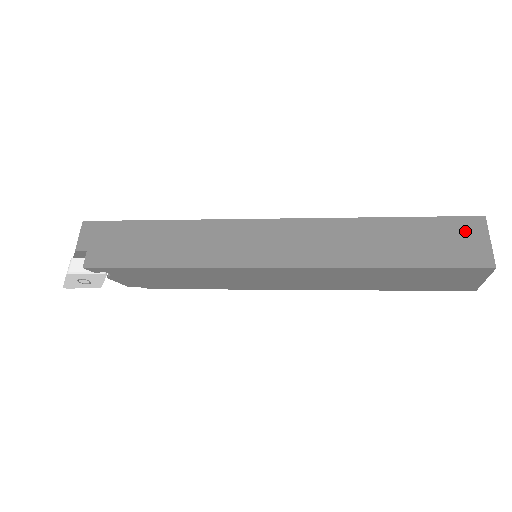
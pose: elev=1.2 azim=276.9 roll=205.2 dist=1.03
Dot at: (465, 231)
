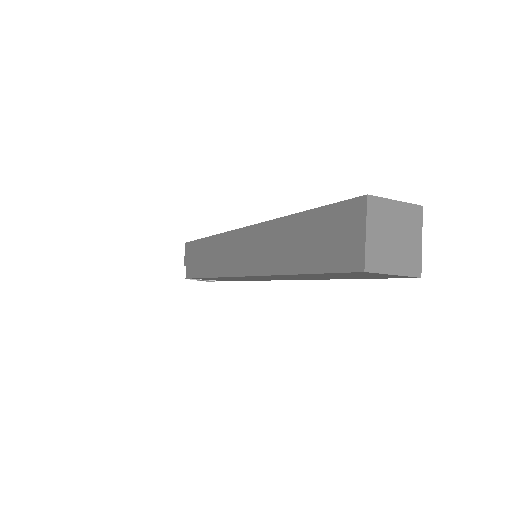
Dot at: (347, 221)
